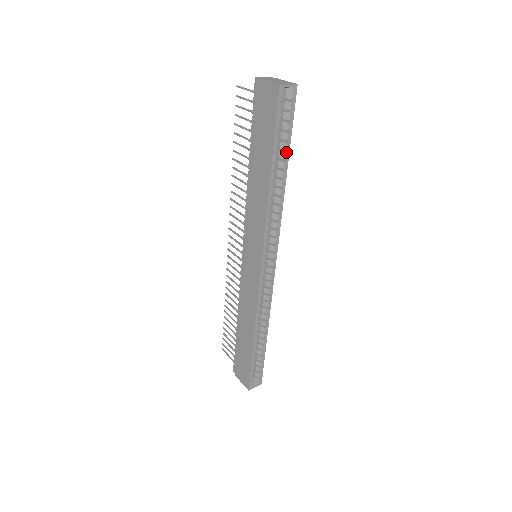
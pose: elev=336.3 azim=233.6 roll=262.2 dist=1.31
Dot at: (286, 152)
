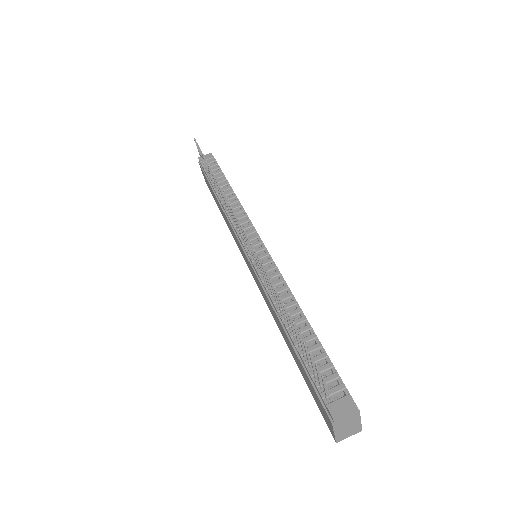
Dot at: occluded
